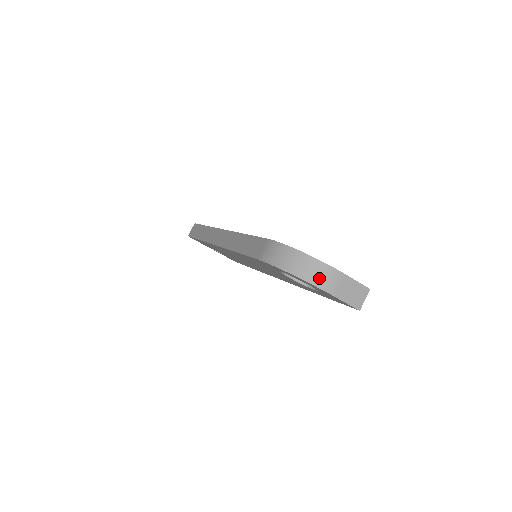
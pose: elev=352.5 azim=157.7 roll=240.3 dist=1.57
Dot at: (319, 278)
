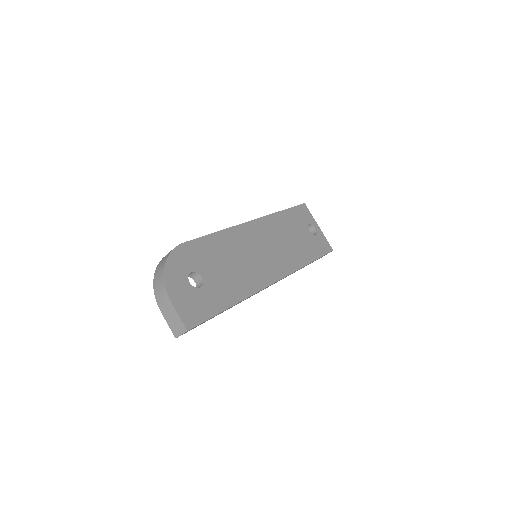
Dot at: (158, 291)
